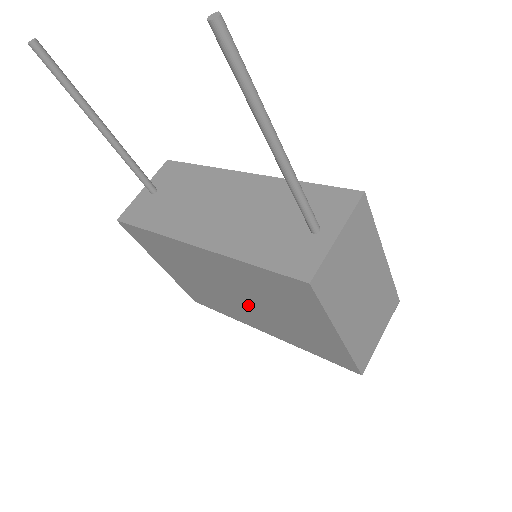
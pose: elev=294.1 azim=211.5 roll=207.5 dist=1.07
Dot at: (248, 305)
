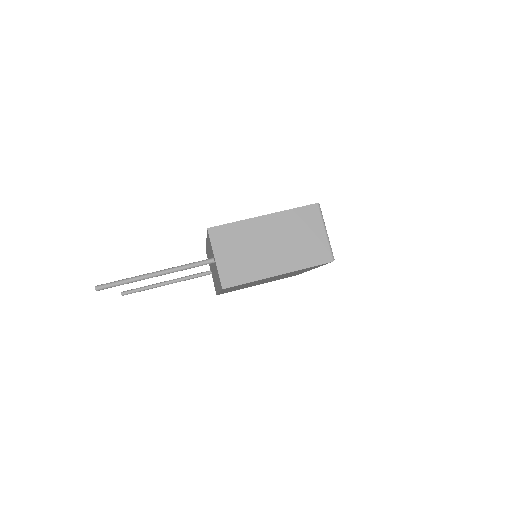
Dot at: (275, 278)
